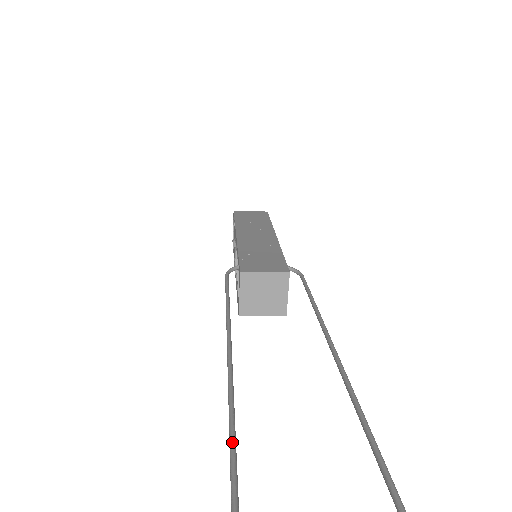
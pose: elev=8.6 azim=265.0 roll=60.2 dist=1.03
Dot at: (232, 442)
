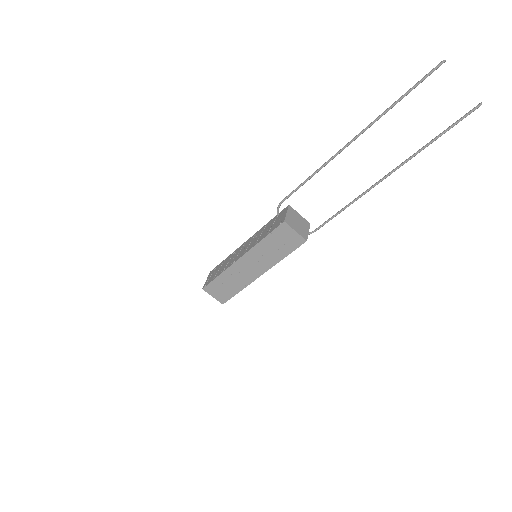
Dot at: (393, 104)
